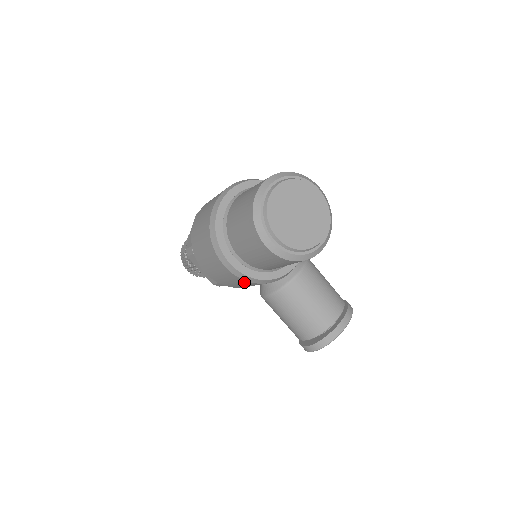
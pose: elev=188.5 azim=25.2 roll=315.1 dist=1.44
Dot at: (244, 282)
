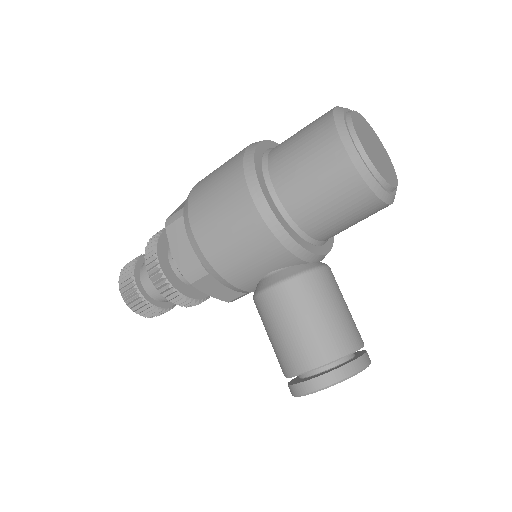
Dot at: (262, 239)
